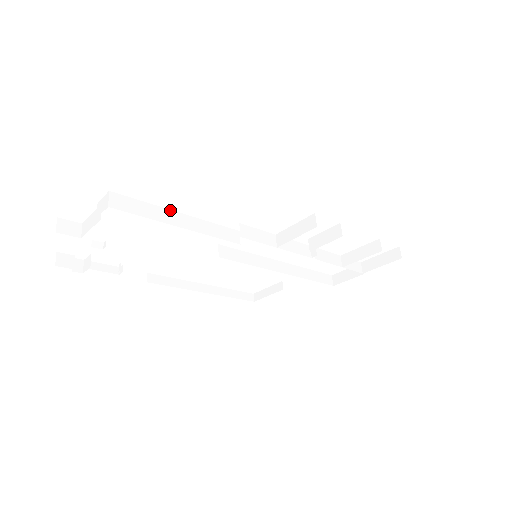
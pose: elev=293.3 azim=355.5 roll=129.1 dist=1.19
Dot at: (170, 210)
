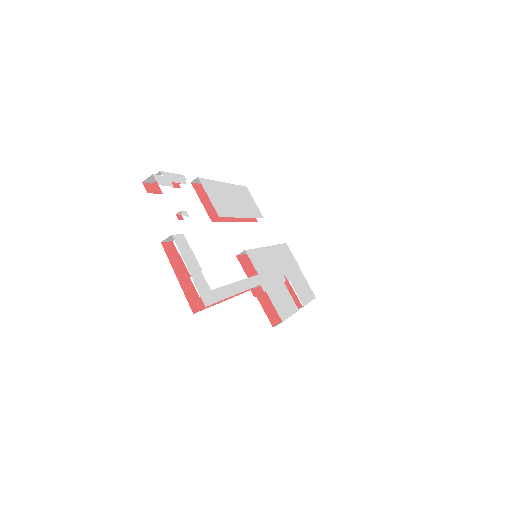
Dot at: (233, 283)
